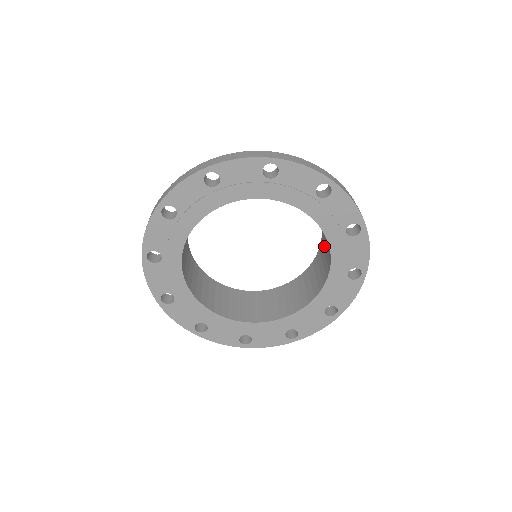
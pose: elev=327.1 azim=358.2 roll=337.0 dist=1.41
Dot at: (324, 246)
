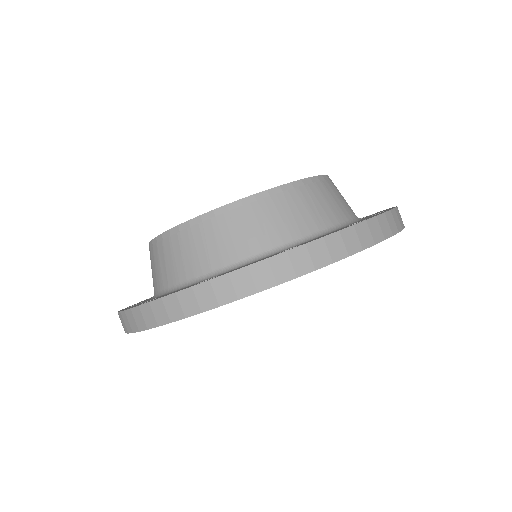
Dot at: occluded
